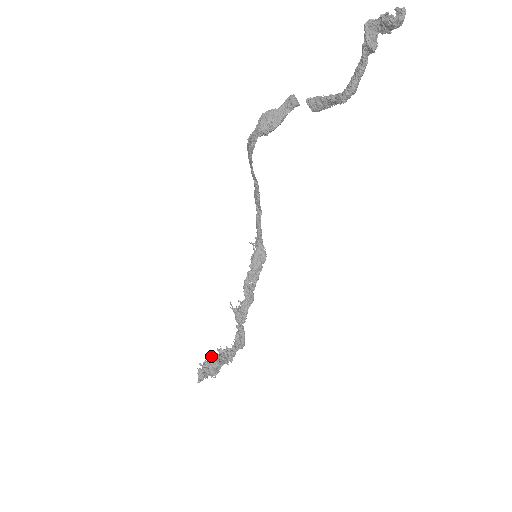
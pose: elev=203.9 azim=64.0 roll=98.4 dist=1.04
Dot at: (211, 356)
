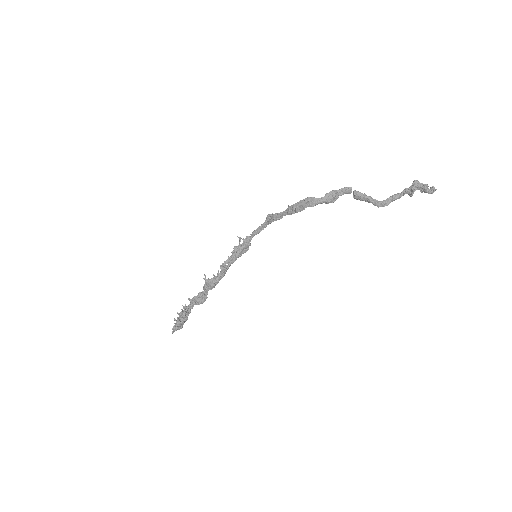
Dot at: (183, 313)
